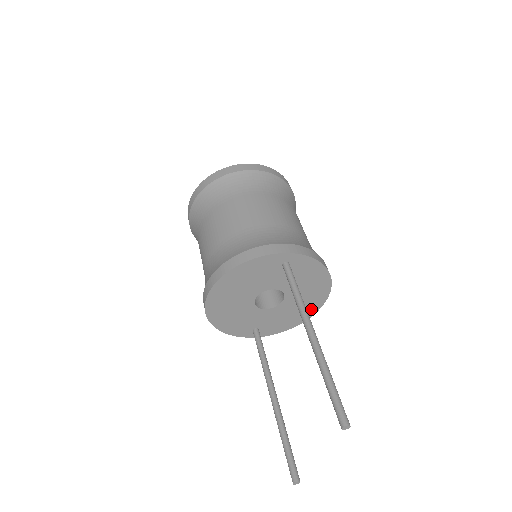
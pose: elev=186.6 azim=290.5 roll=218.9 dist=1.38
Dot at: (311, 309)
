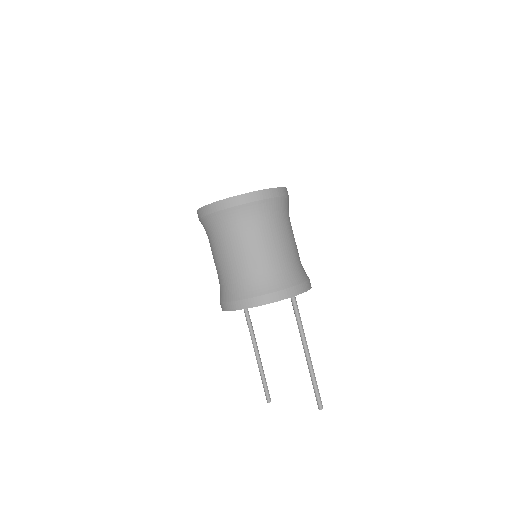
Dot at: occluded
